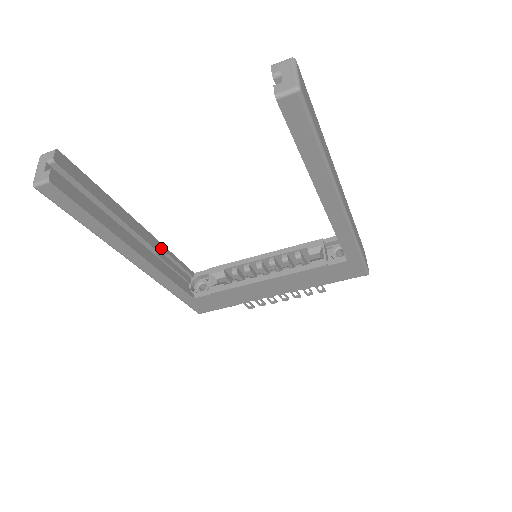
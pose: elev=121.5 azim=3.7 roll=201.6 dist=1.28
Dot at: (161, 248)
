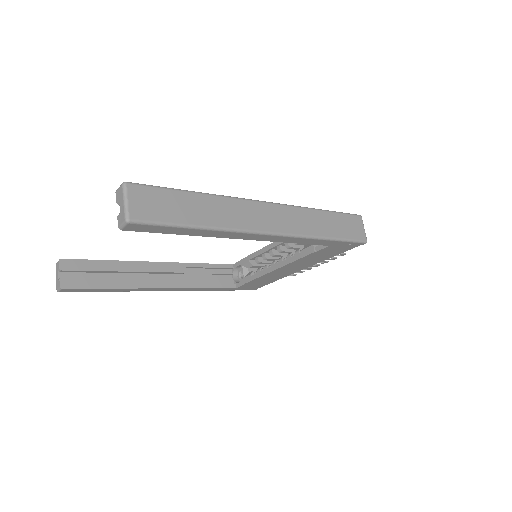
Dot at: (187, 267)
